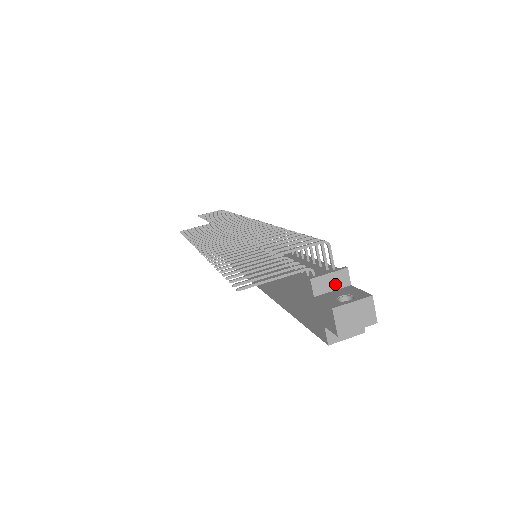
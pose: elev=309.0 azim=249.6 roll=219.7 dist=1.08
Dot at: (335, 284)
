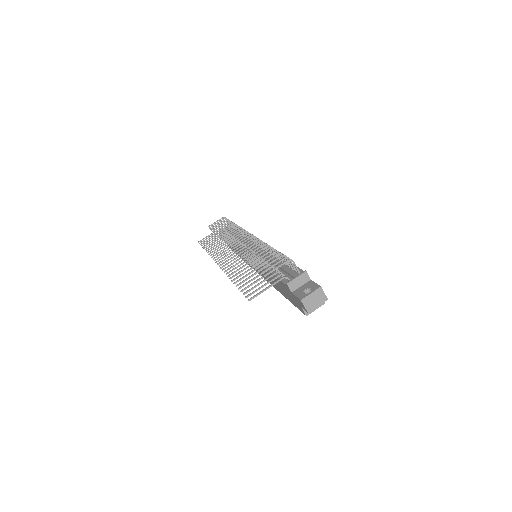
Dot at: (302, 282)
